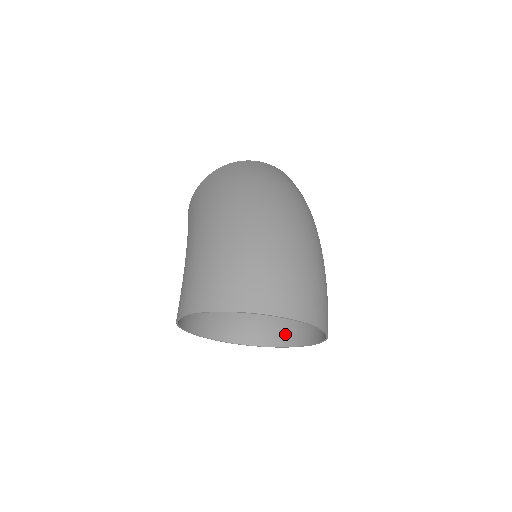
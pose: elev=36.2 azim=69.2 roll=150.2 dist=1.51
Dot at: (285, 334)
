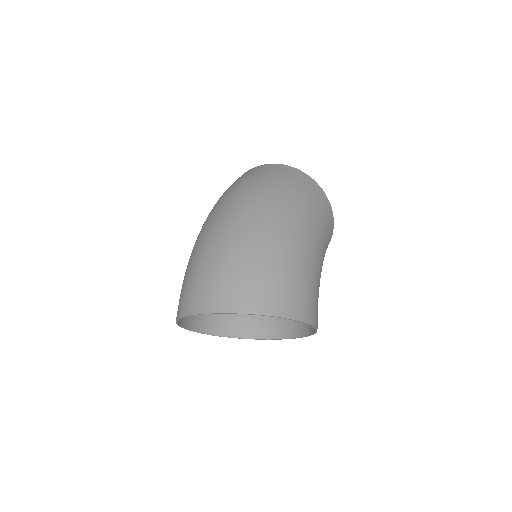
Dot at: occluded
